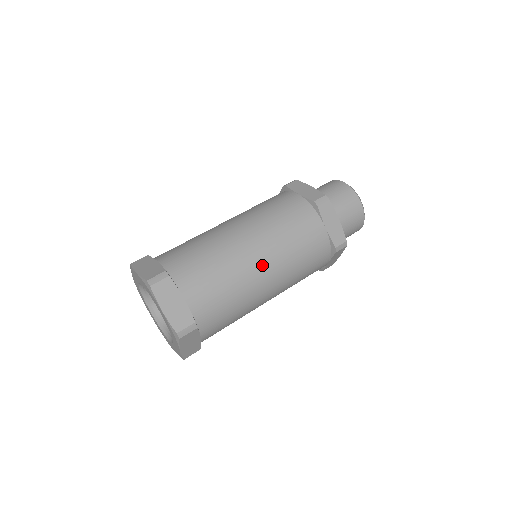
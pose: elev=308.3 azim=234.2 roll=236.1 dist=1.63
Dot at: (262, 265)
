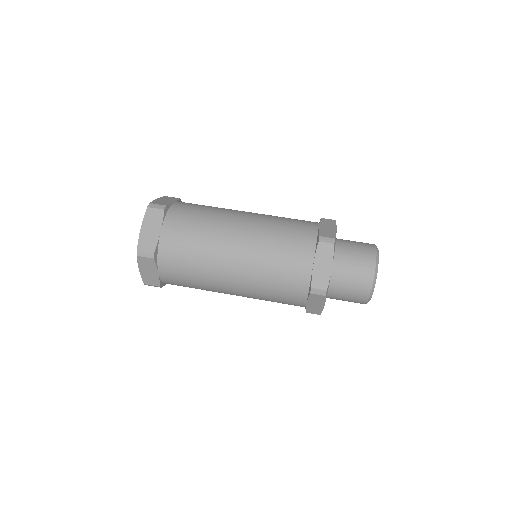
Dot at: (235, 252)
